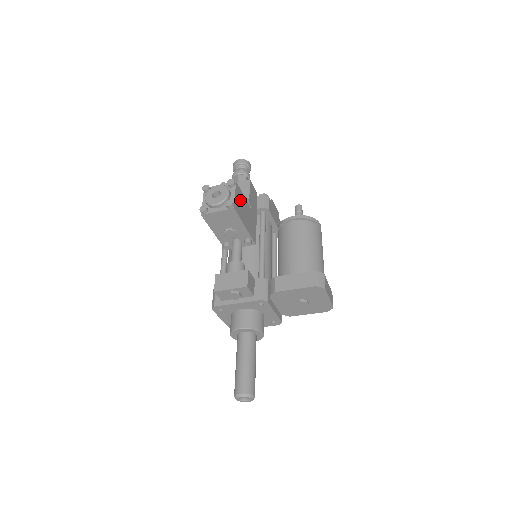
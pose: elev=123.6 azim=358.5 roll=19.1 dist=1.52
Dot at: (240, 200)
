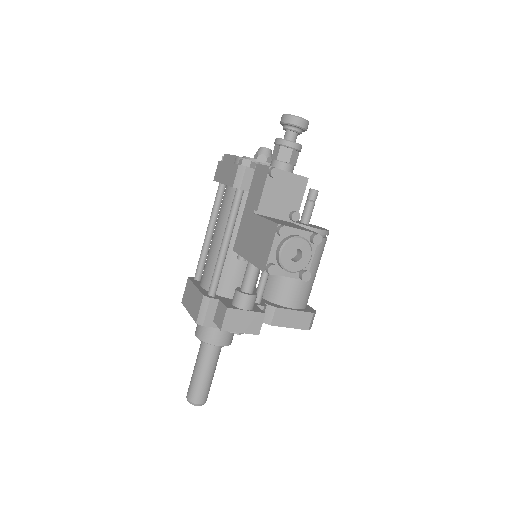
Dot at: occluded
